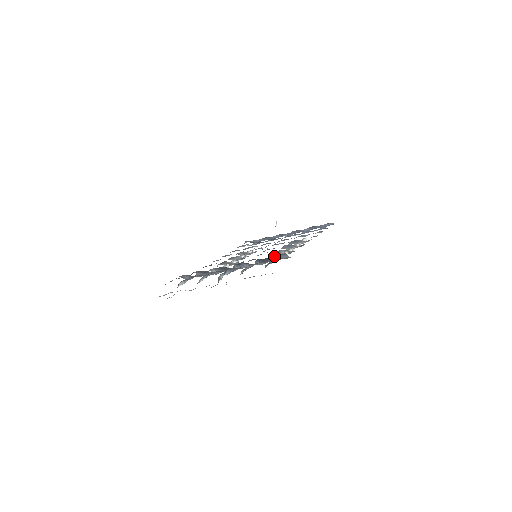
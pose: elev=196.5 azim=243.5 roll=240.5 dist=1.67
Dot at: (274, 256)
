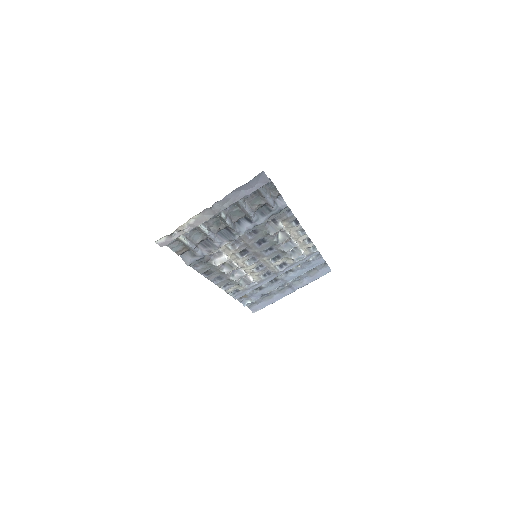
Dot at: (272, 224)
